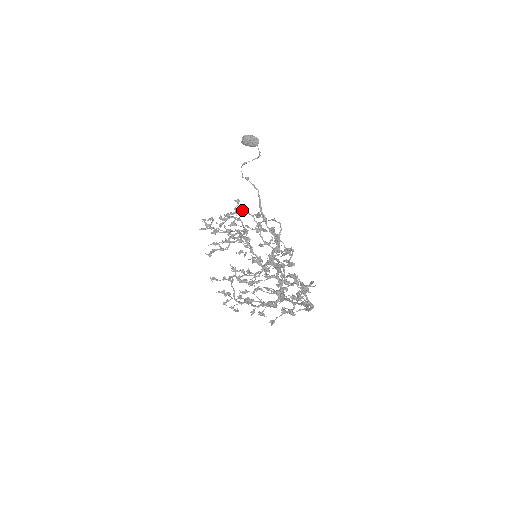
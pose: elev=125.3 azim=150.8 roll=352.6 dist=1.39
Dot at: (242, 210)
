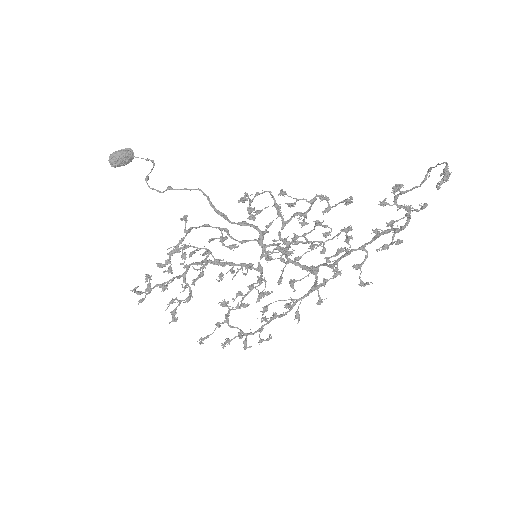
Dot at: (190, 228)
